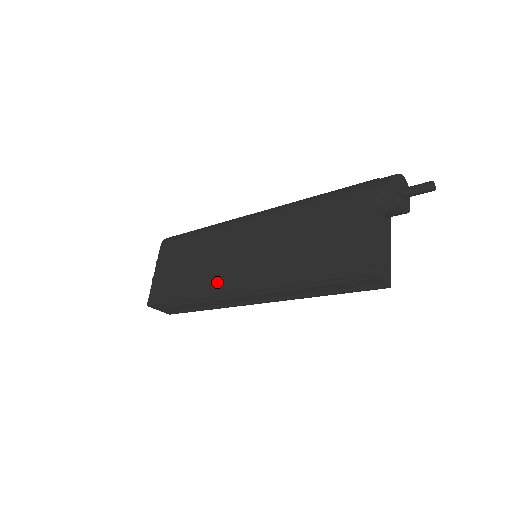
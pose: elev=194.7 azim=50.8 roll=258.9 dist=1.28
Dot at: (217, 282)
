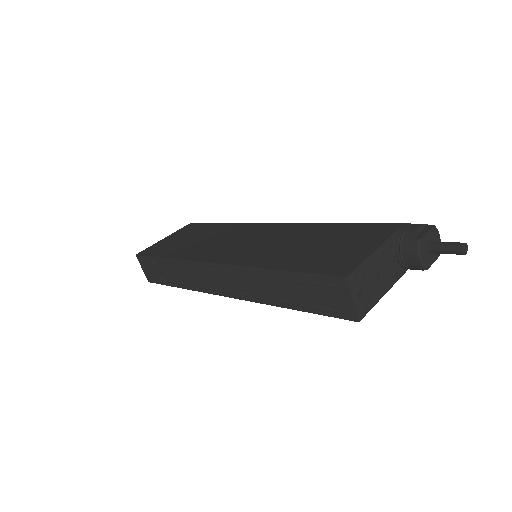
Dot at: (205, 253)
